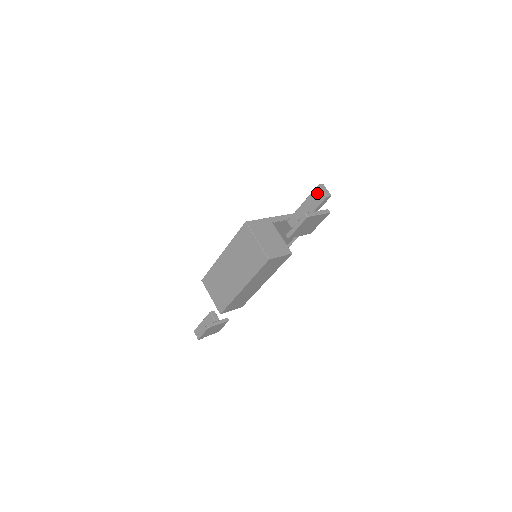
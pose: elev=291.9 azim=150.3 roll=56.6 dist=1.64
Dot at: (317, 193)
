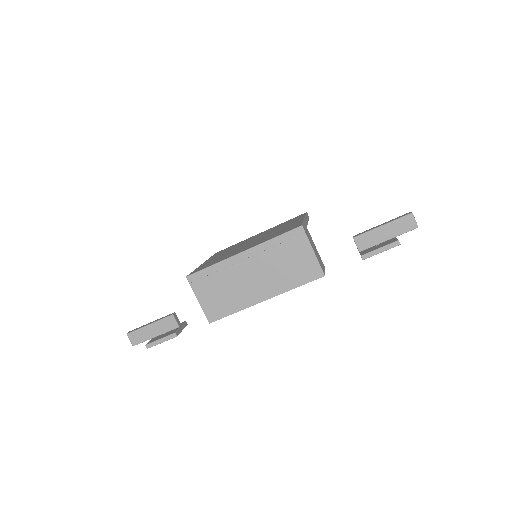
Dot at: (408, 220)
